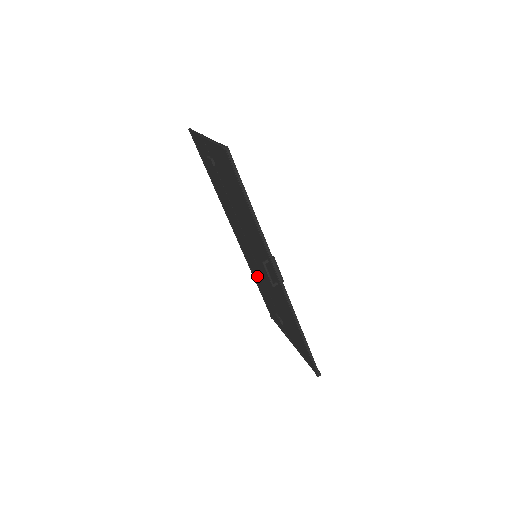
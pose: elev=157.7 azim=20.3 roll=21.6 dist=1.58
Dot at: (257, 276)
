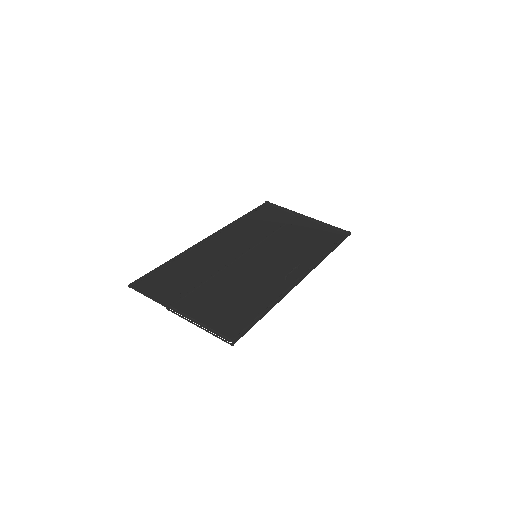
Dot at: (249, 230)
